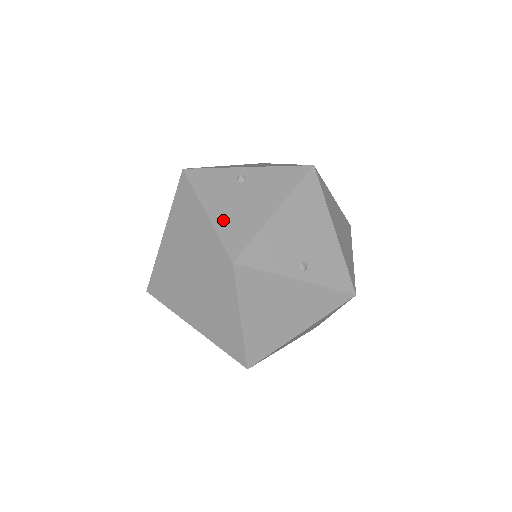
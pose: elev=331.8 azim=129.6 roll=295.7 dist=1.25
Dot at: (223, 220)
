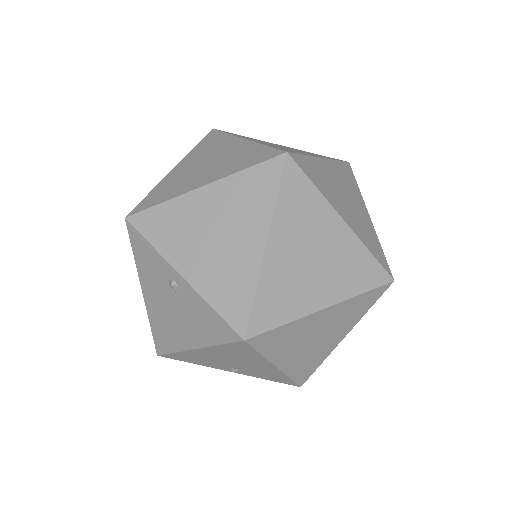
Dot at: (154, 315)
